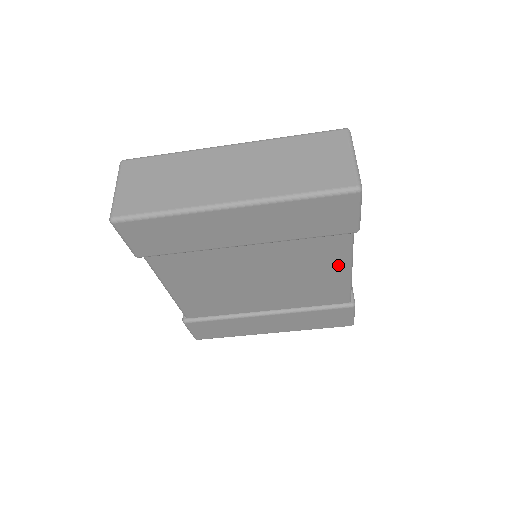
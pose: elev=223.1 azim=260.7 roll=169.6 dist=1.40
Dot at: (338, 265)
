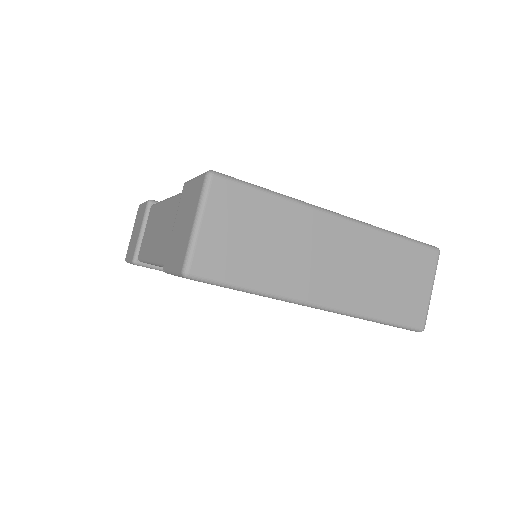
Dot at: occluded
